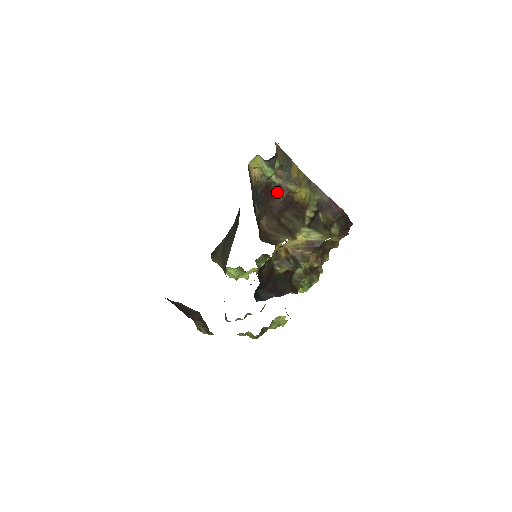
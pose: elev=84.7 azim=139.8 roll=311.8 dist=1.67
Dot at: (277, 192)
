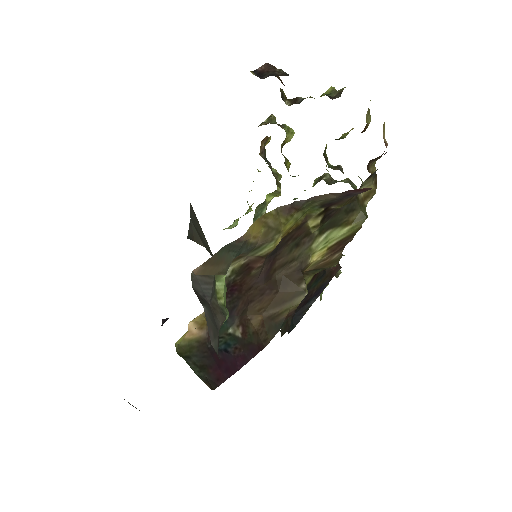
Dot at: (246, 272)
